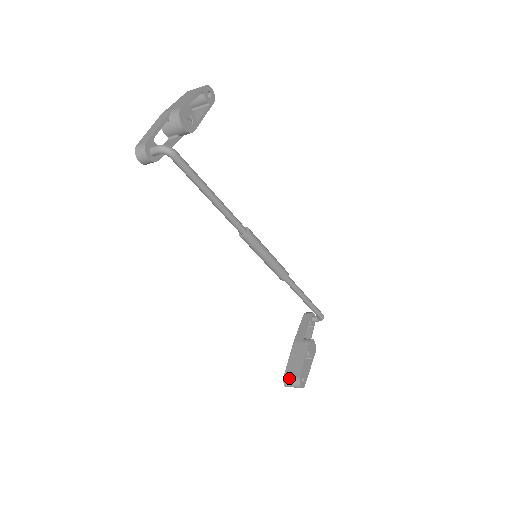
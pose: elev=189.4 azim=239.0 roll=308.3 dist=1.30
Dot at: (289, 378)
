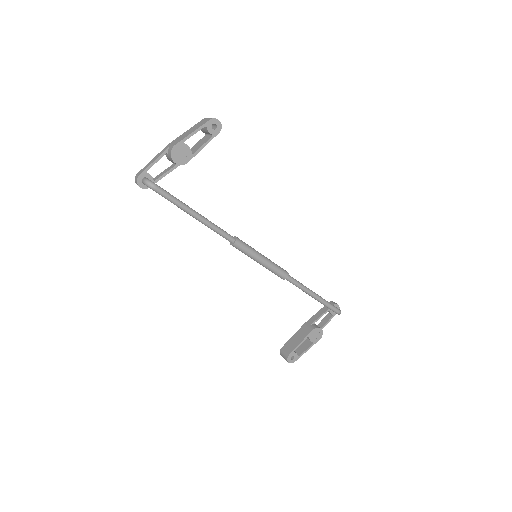
Dot at: (283, 351)
